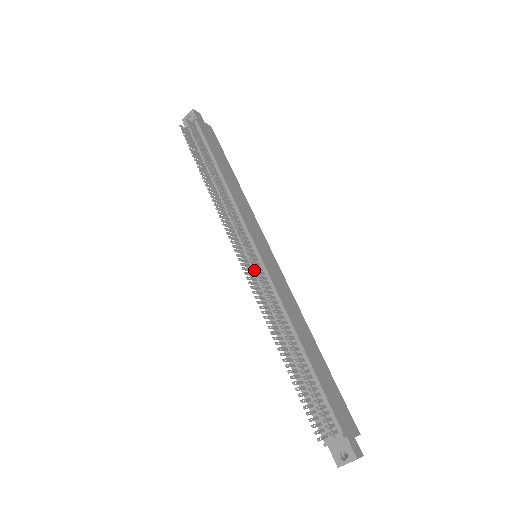
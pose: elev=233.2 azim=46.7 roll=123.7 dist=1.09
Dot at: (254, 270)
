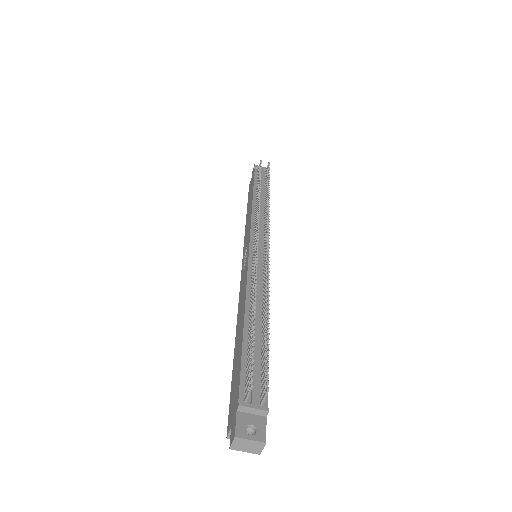
Dot at: (258, 255)
